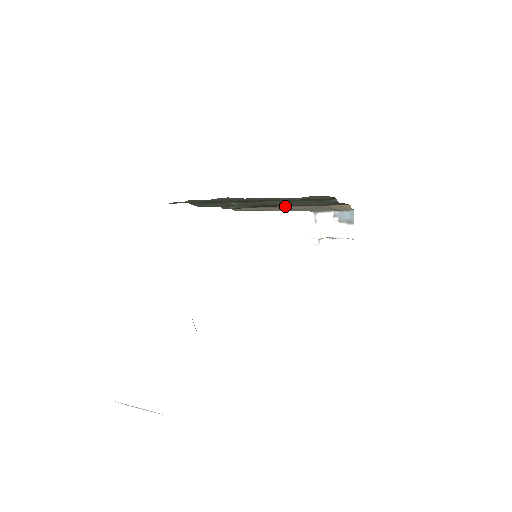
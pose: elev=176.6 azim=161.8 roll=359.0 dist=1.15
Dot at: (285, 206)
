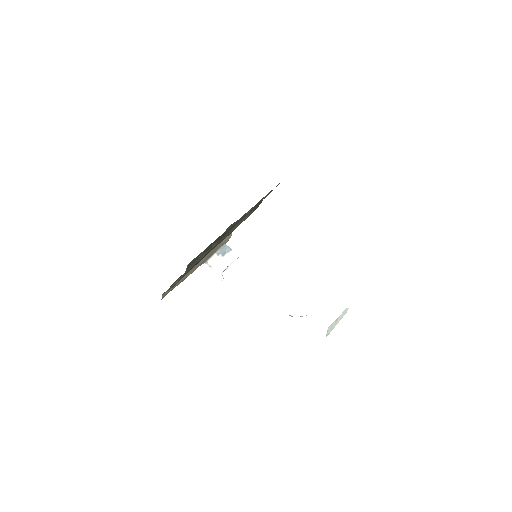
Dot at: occluded
